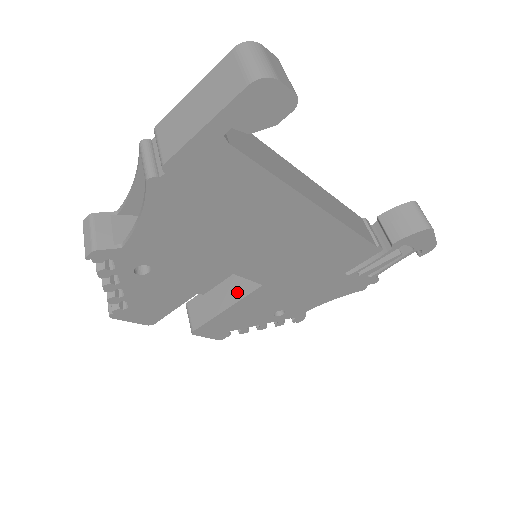
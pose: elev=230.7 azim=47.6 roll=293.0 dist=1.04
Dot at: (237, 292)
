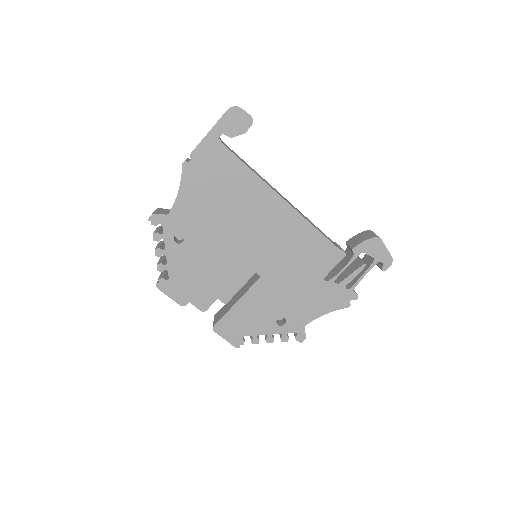
Dot at: (245, 290)
